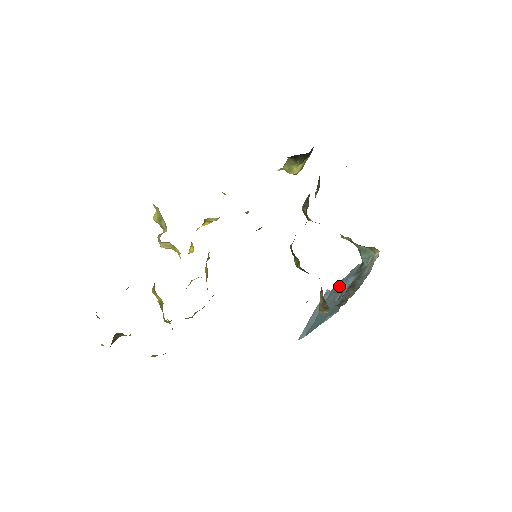
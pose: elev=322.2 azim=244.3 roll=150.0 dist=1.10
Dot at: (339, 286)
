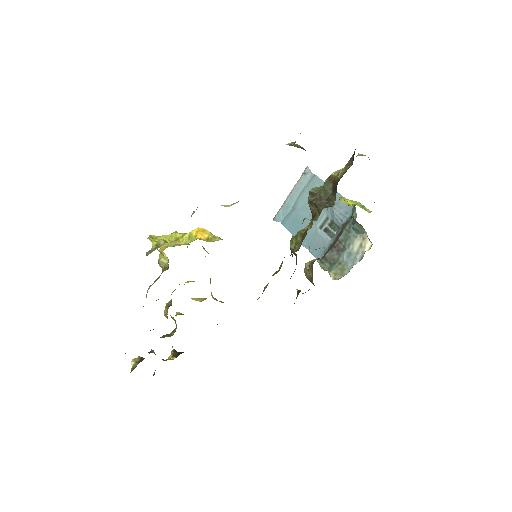
Dot at: occluded
